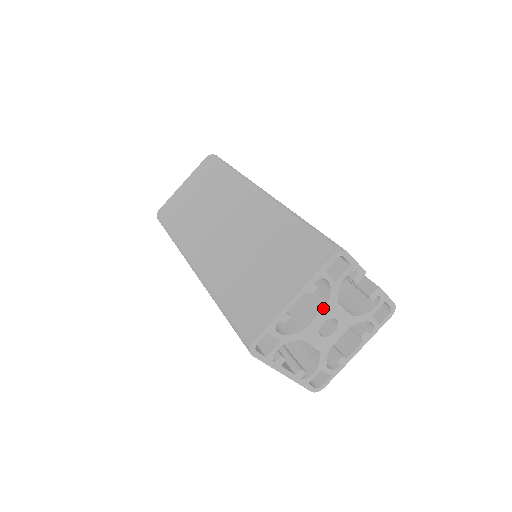
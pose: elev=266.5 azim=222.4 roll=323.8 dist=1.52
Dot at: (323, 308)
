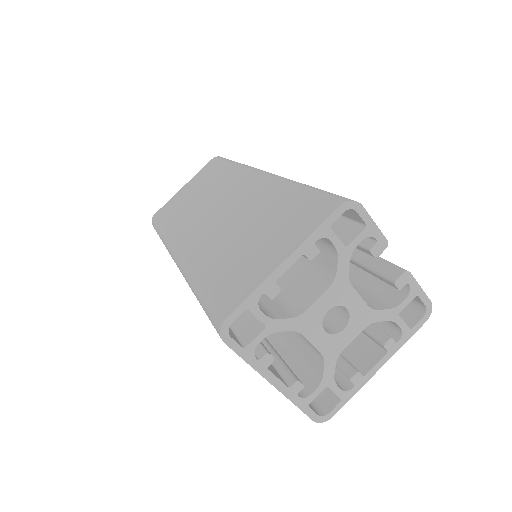
Dot at: (328, 287)
